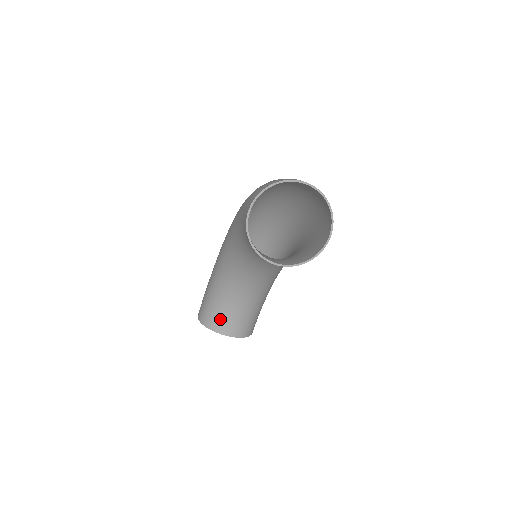
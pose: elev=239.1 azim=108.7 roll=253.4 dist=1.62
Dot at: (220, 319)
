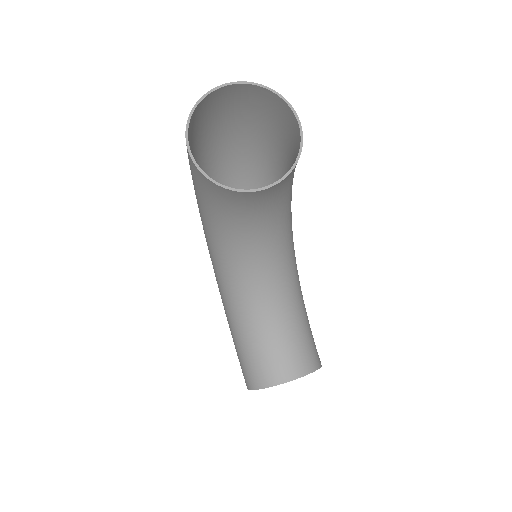
Dot at: (270, 365)
